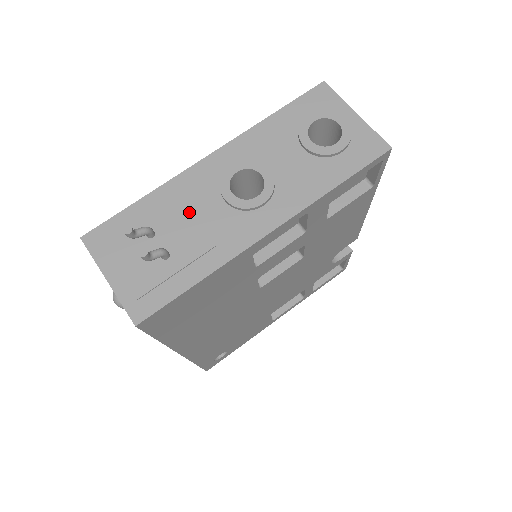
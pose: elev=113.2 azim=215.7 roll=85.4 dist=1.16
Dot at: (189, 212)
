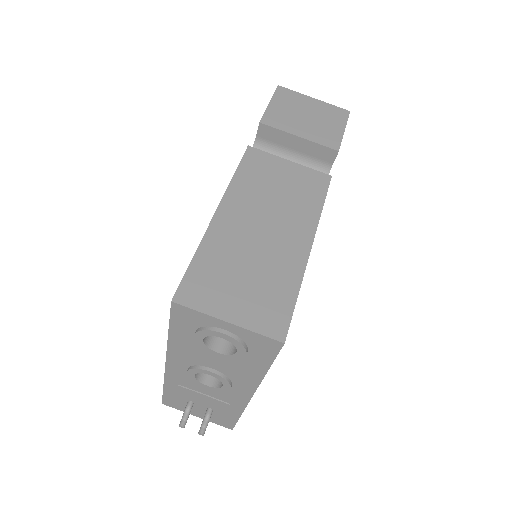
Dot at: (196, 393)
